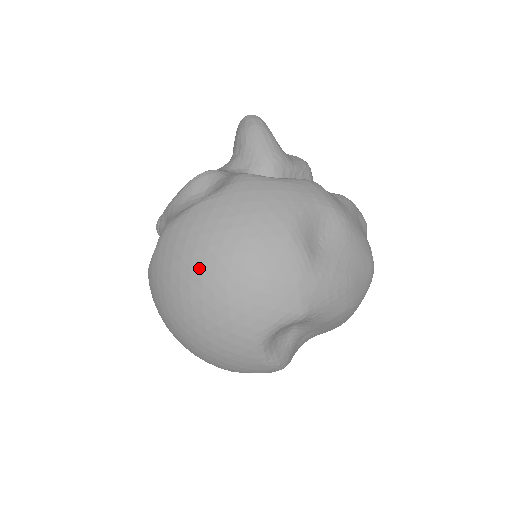
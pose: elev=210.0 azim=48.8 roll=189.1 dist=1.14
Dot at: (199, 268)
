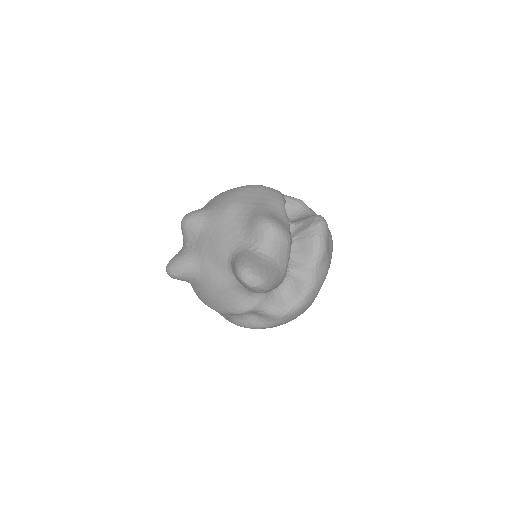
Dot at: occluded
